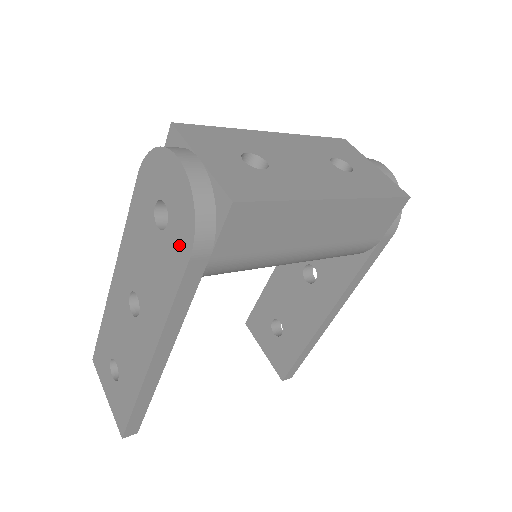
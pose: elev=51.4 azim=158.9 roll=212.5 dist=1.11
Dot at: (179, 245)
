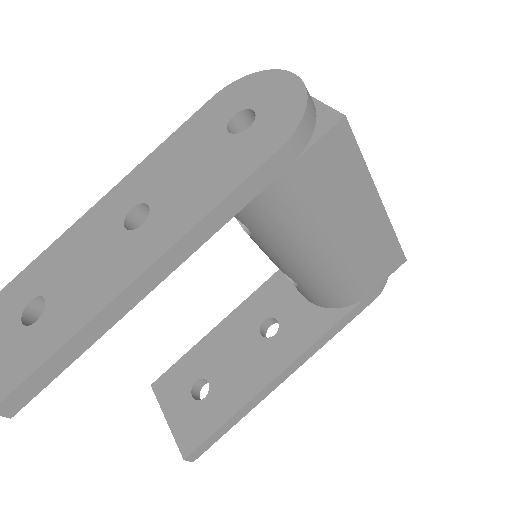
Dot at: (265, 140)
